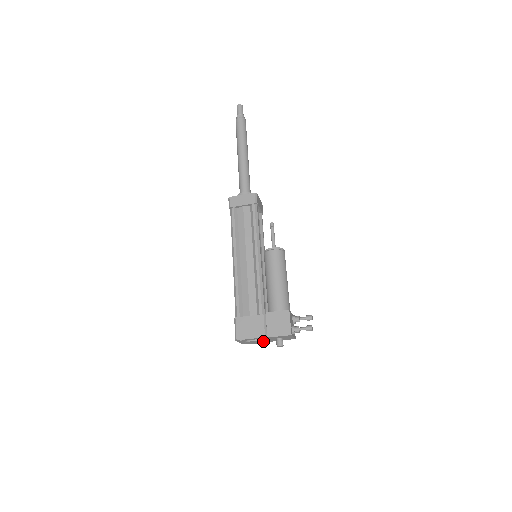
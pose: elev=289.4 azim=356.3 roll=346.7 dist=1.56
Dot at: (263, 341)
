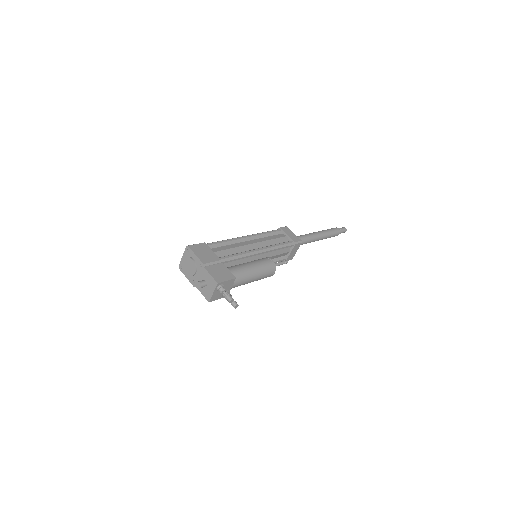
Dot at: (195, 271)
